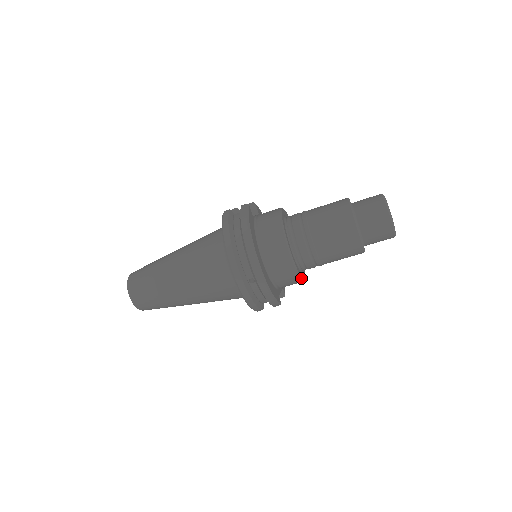
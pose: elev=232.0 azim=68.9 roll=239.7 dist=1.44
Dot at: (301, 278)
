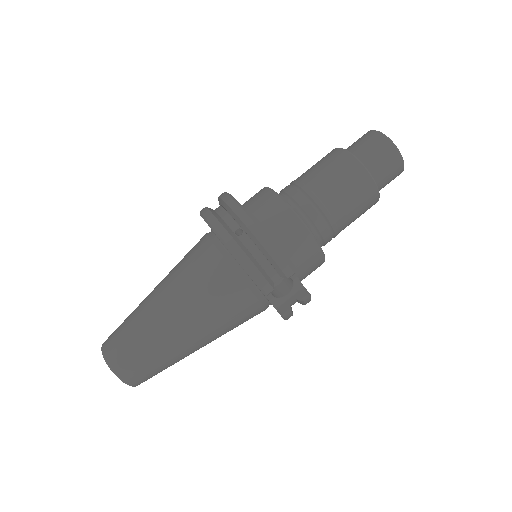
Dot at: (308, 229)
